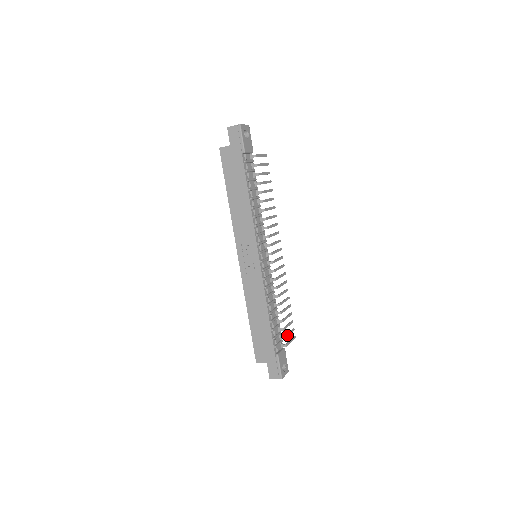
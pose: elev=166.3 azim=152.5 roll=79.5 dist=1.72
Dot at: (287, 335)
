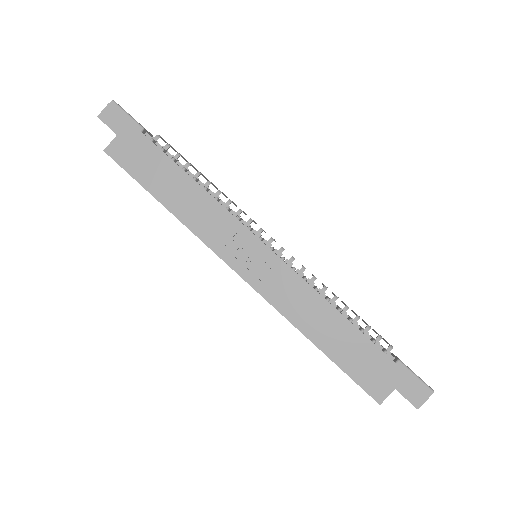
Dot at: occluded
